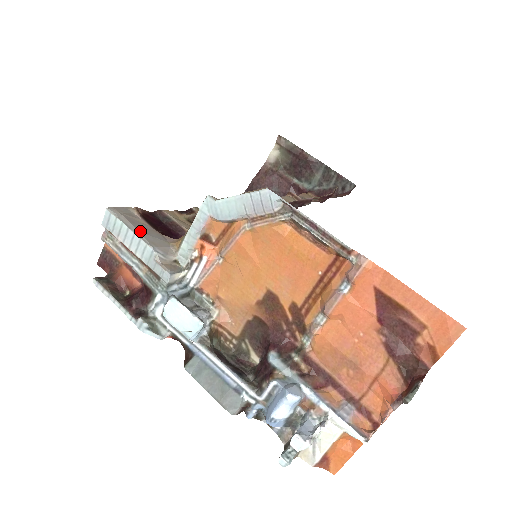
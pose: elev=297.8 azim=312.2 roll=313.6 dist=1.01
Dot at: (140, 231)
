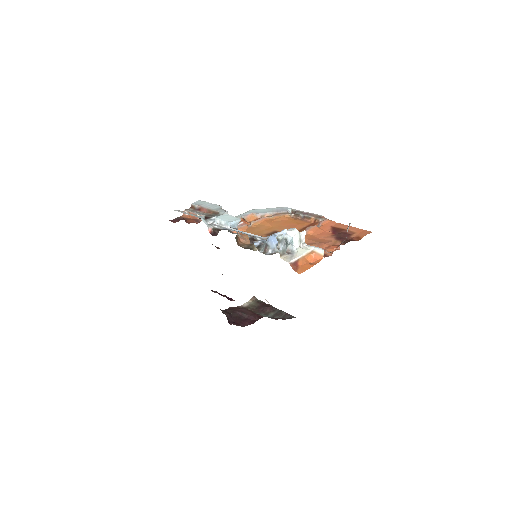
Dot at: occluded
